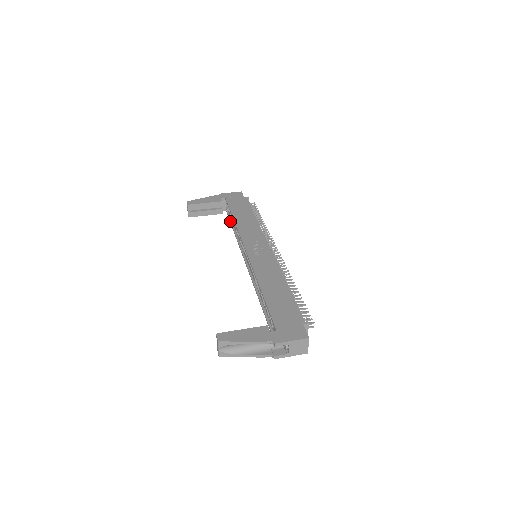
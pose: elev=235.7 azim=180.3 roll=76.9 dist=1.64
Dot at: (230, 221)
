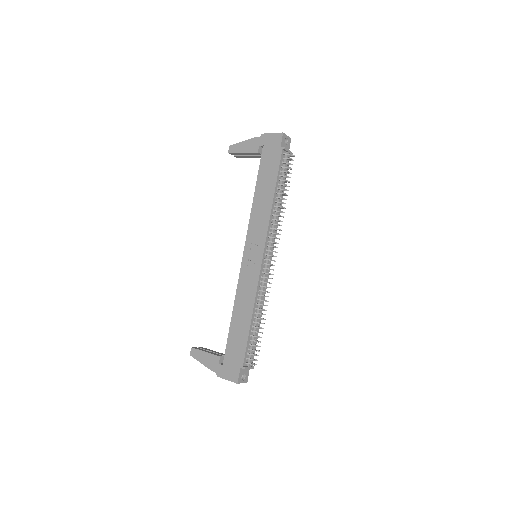
Dot at: occluded
